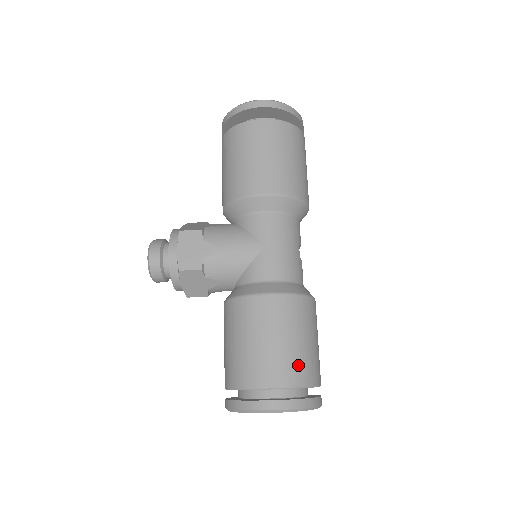
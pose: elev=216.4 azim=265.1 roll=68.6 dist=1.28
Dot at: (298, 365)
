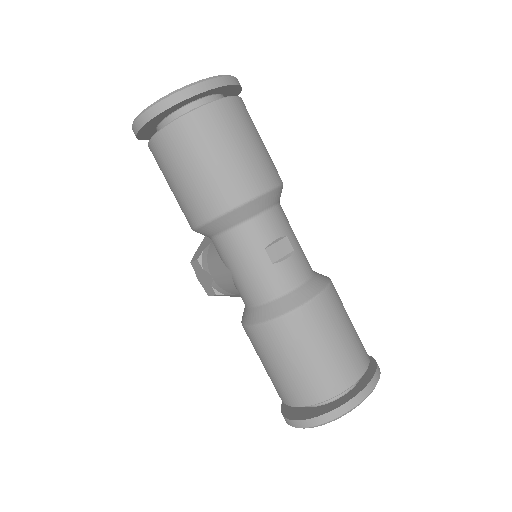
Dot at: (300, 387)
